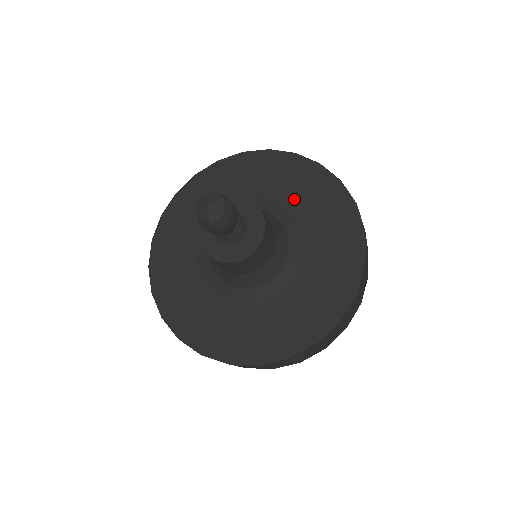
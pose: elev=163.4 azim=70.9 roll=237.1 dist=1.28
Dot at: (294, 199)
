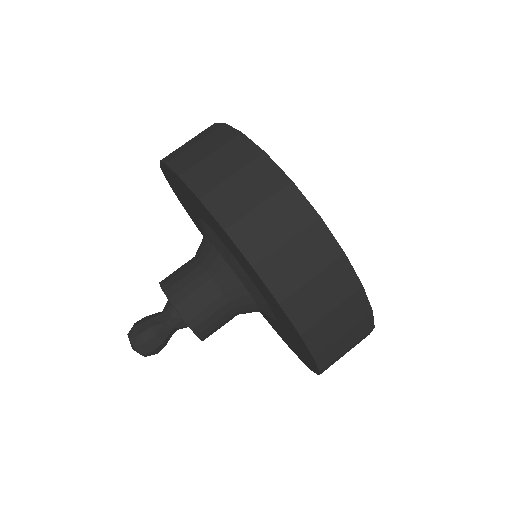
Dot at: (232, 252)
